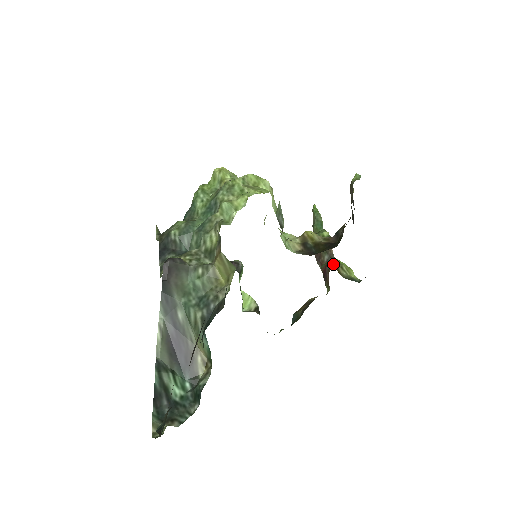
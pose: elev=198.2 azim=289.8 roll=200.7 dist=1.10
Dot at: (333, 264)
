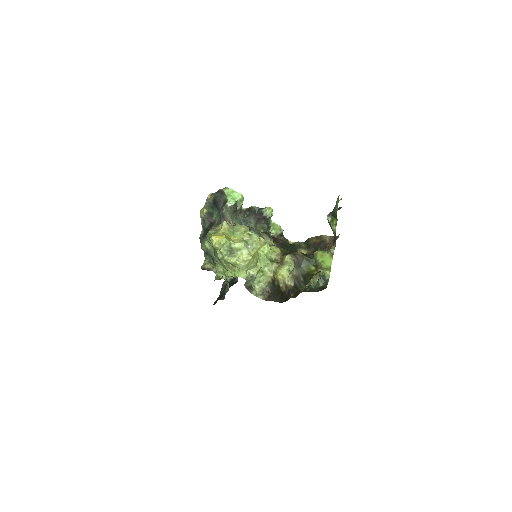
Dot at: (315, 265)
